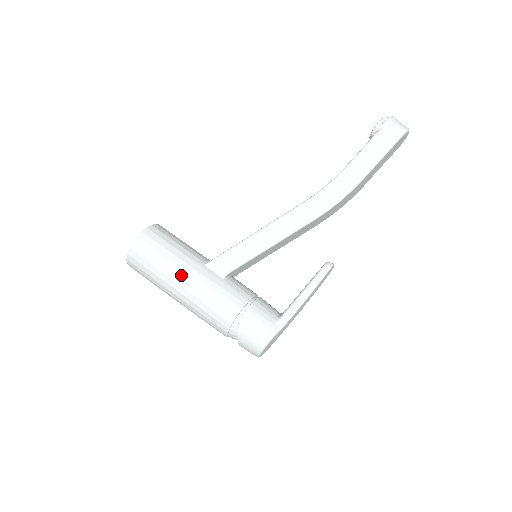
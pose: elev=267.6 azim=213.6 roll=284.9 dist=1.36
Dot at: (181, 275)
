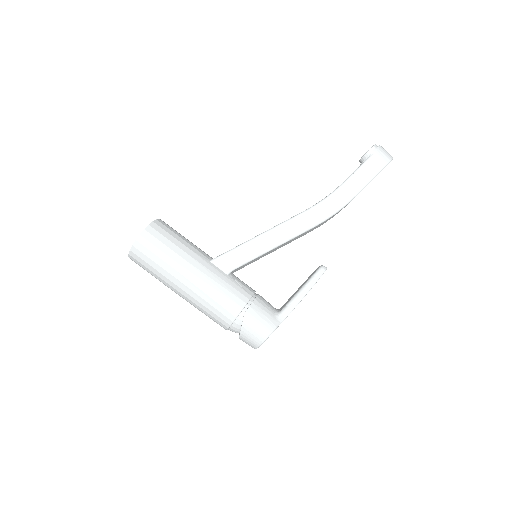
Dot at: (189, 269)
